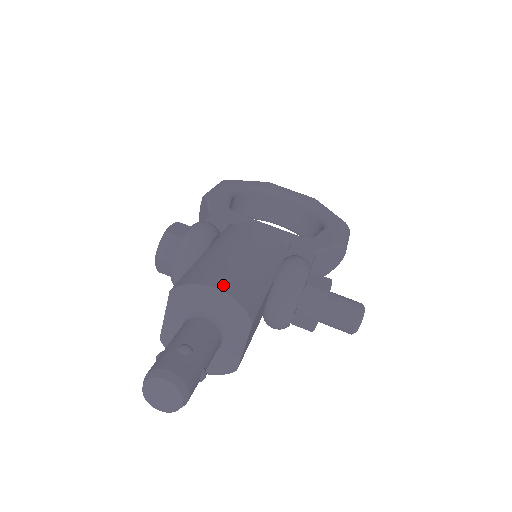
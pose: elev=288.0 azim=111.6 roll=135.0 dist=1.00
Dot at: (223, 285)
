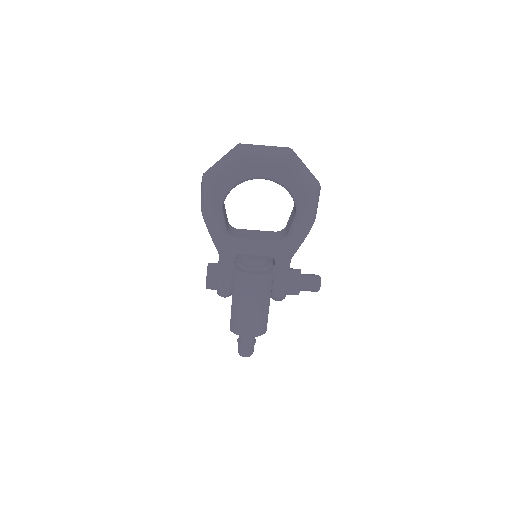
Dot at: (250, 334)
